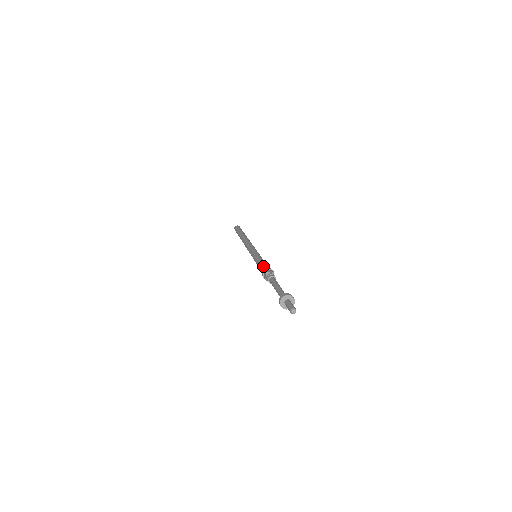
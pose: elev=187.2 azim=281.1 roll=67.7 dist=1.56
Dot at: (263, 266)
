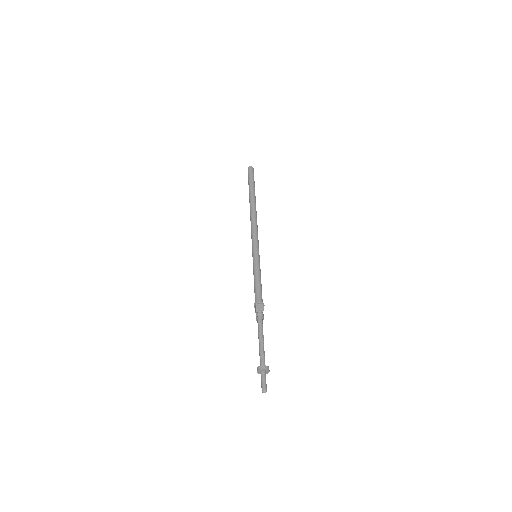
Dot at: (256, 292)
